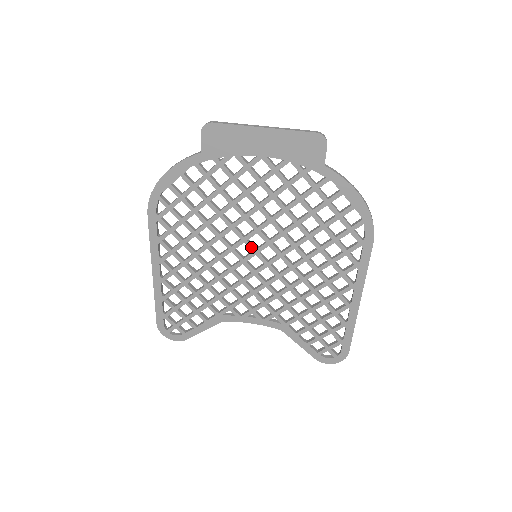
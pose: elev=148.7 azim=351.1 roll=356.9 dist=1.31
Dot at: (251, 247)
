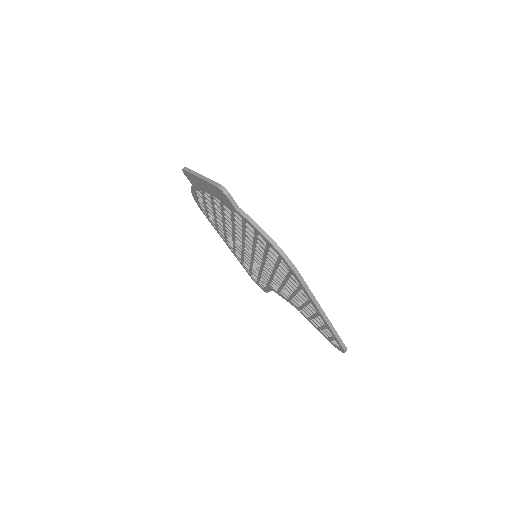
Dot at: (249, 250)
